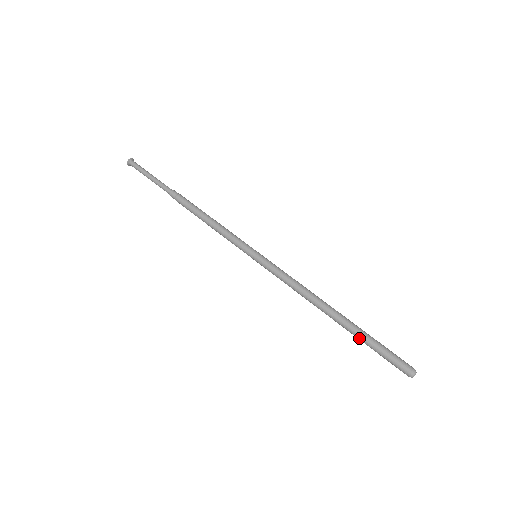
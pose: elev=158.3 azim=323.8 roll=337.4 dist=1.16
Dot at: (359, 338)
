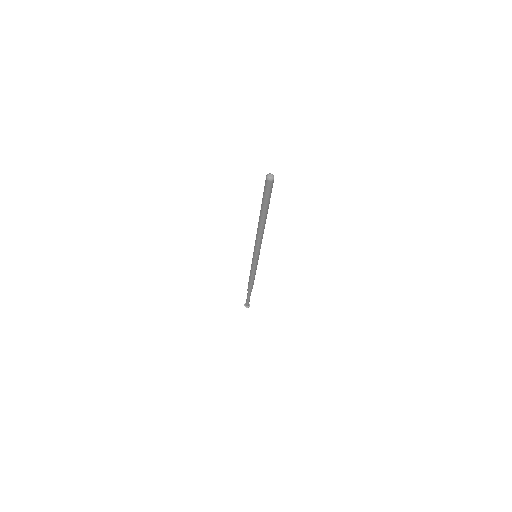
Dot at: (261, 206)
